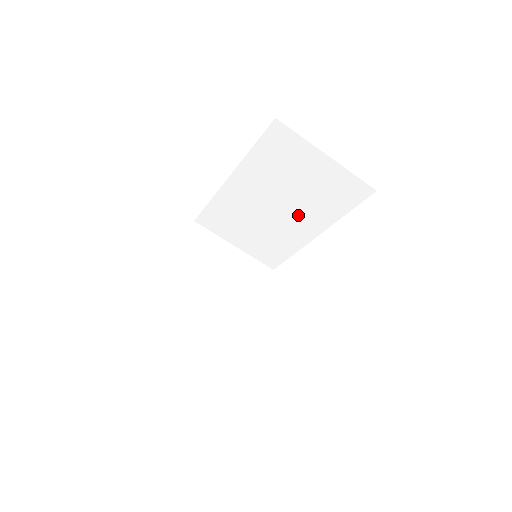
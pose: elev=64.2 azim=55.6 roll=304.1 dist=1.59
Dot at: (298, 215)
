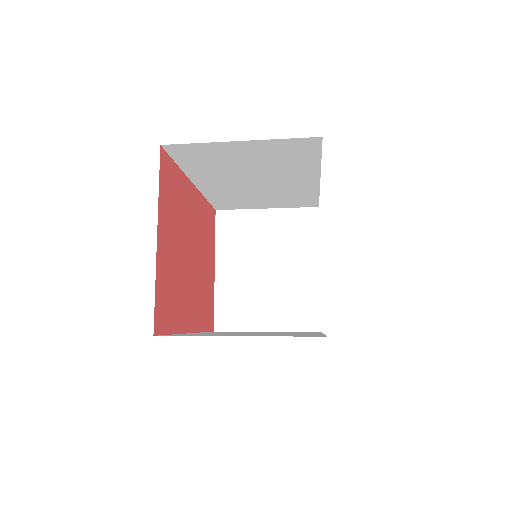
Dot at: (282, 177)
